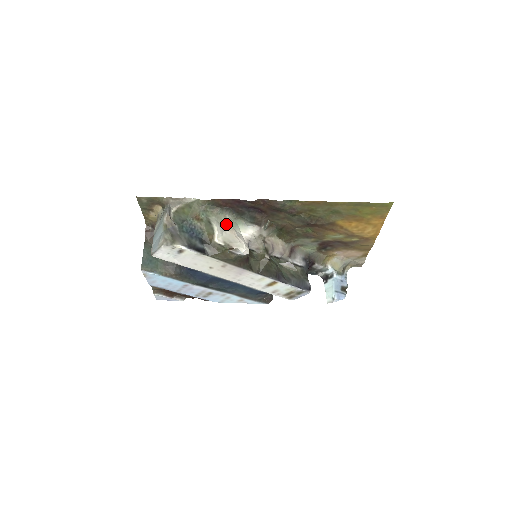
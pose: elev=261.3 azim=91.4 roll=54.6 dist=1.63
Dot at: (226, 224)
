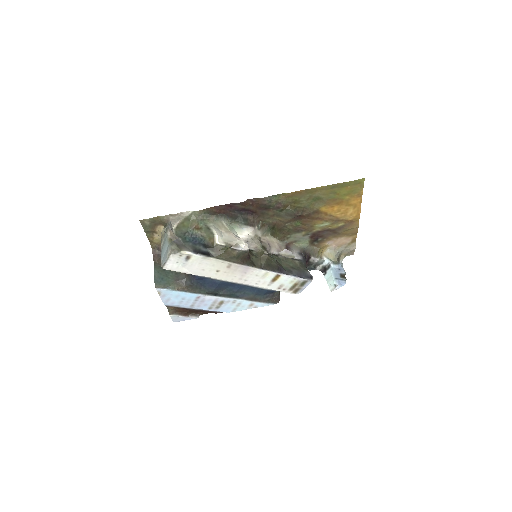
Dot at: (223, 228)
